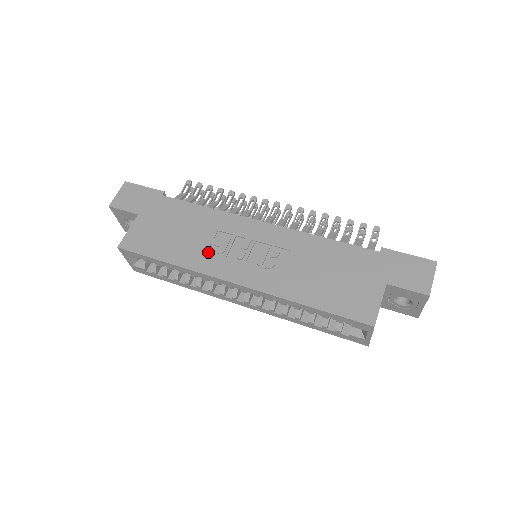
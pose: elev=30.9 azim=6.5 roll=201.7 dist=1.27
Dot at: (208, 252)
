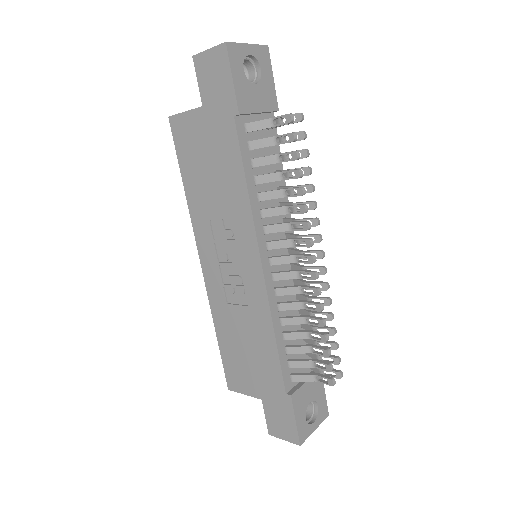
Dot at: (209, 221)
